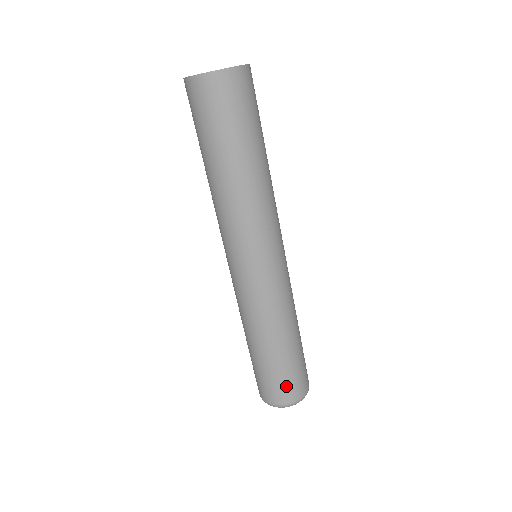
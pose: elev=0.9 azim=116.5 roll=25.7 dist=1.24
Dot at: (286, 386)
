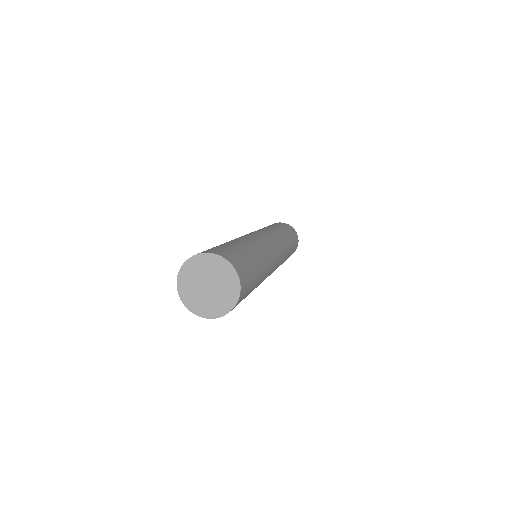
Dot at: occluded
